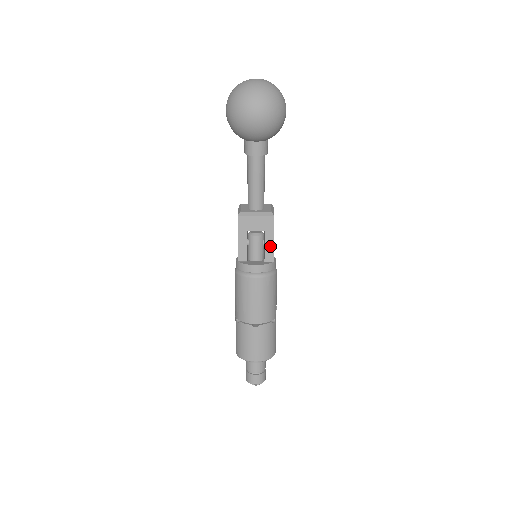
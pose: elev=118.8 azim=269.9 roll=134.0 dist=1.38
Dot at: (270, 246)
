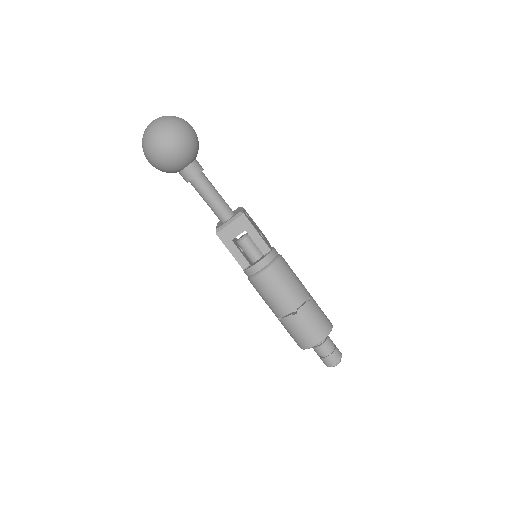
Dot at: (259, 240)
